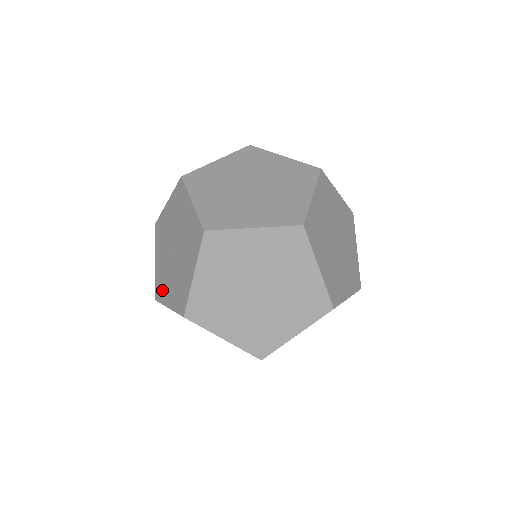
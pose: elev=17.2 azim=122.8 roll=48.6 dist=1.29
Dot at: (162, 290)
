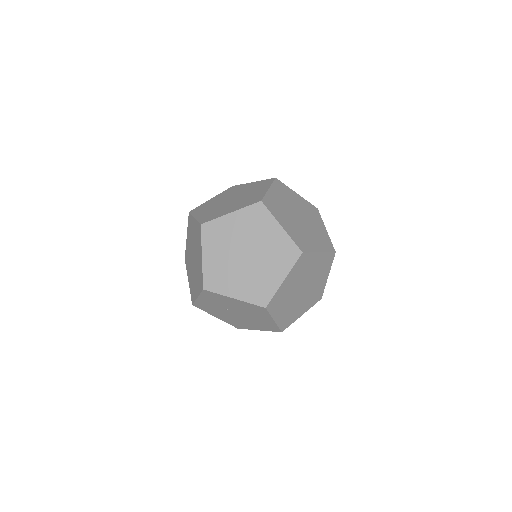
Dot at: (208, 310)
